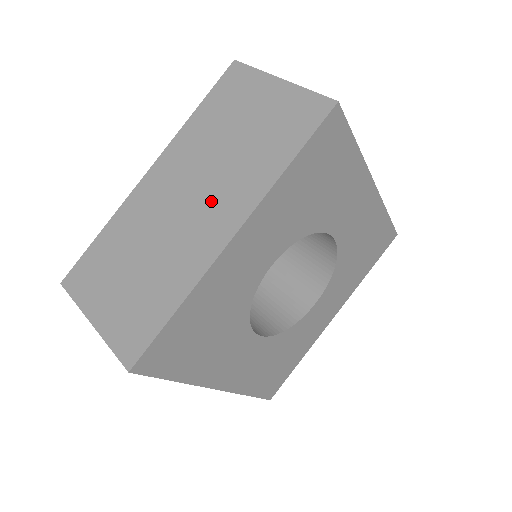
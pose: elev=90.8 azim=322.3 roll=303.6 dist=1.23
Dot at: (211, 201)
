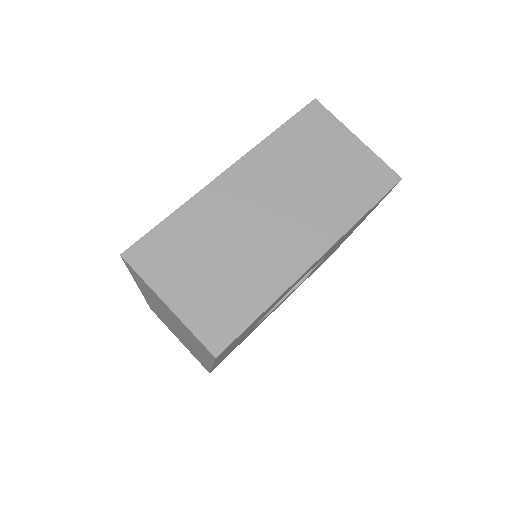
Dot at: (296, 223)
